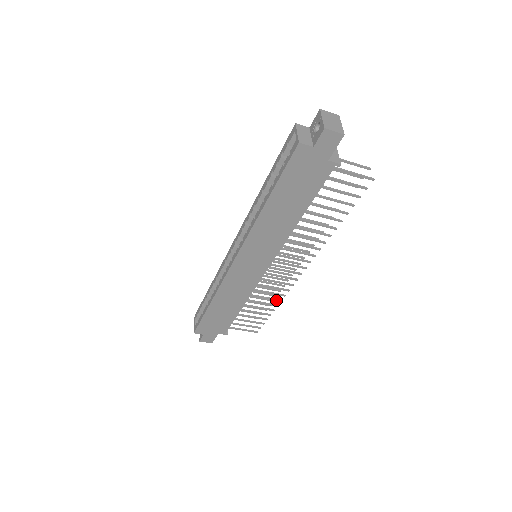
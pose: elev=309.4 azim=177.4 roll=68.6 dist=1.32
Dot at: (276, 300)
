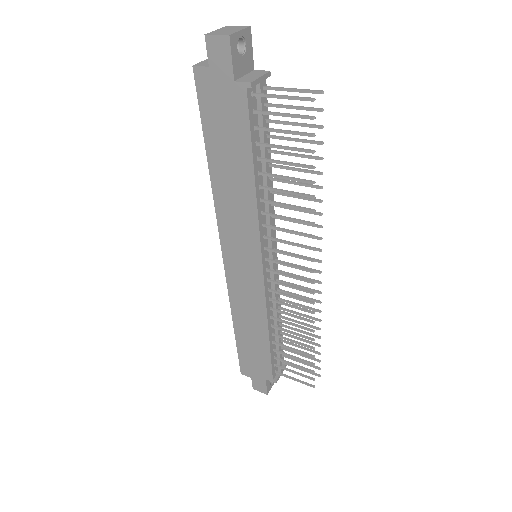
Dot at: (307, 329)
